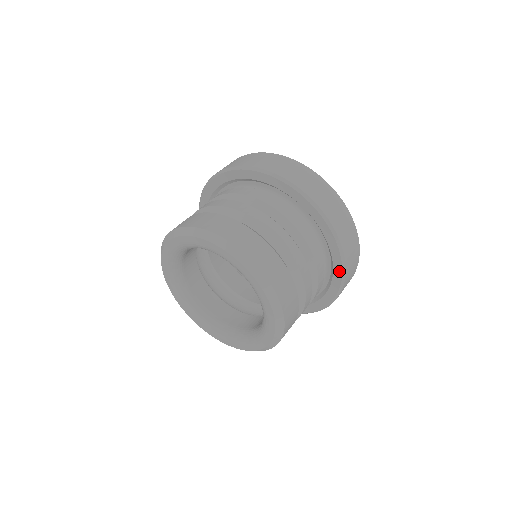
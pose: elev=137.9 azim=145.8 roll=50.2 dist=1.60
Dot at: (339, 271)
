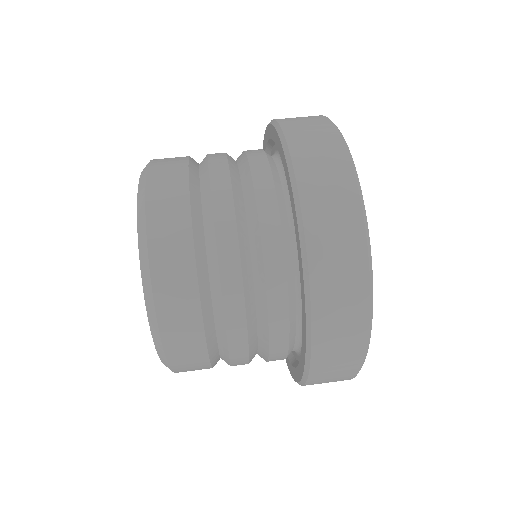
Dot at: (287, 361)
